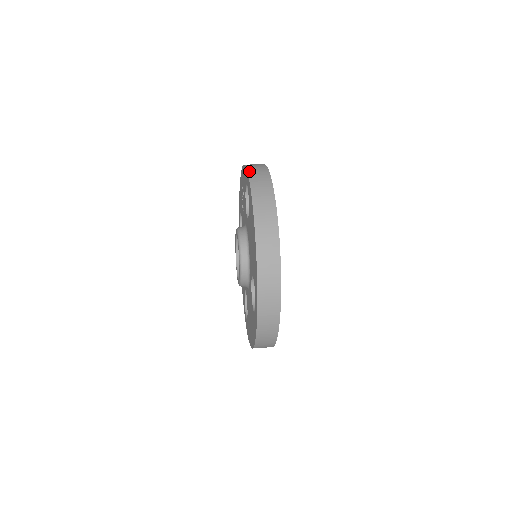
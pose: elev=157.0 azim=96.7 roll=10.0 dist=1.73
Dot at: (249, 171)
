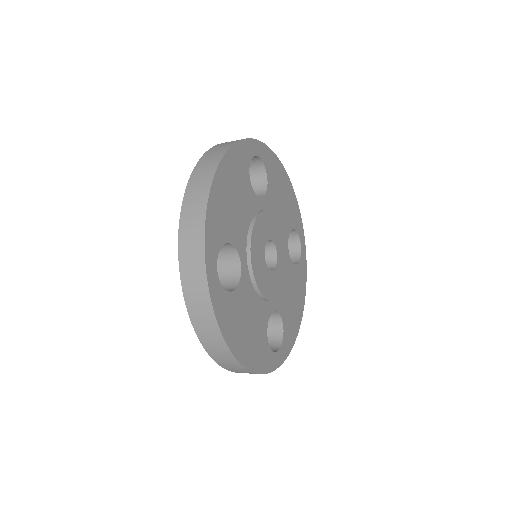
Dot at: occluded
